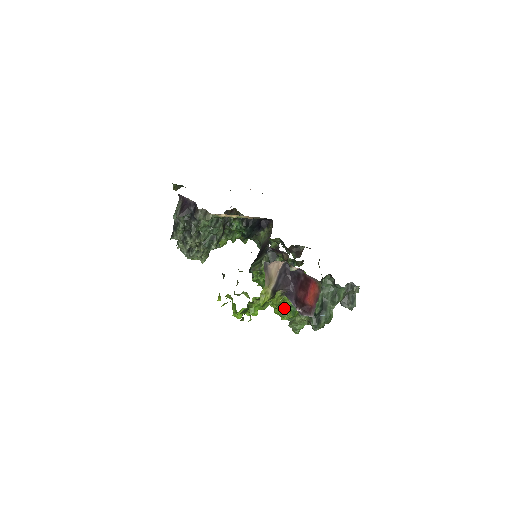
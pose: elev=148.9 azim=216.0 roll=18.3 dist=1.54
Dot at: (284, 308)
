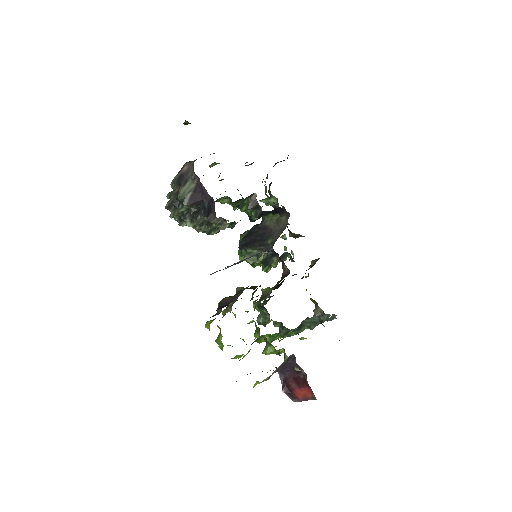
Dot at: (265, 335)
